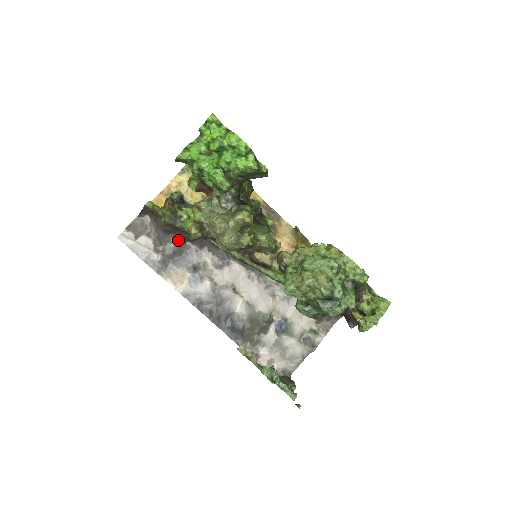
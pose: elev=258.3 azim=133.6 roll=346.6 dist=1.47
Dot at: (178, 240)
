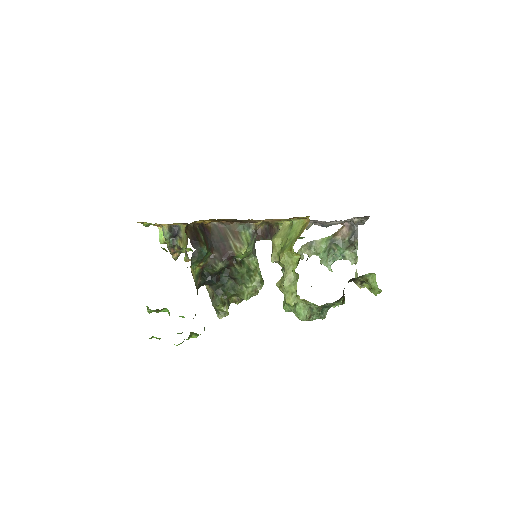
Dot at: occluded
